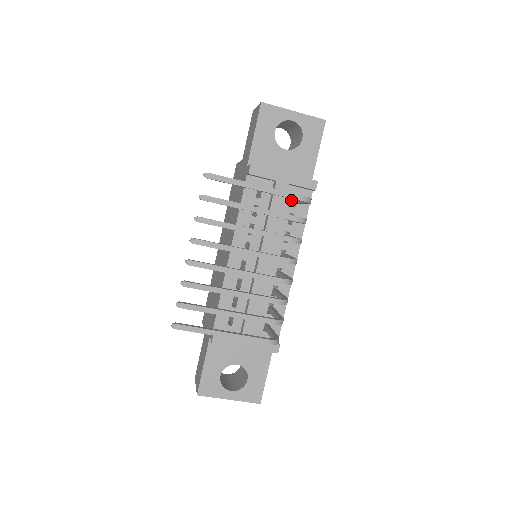
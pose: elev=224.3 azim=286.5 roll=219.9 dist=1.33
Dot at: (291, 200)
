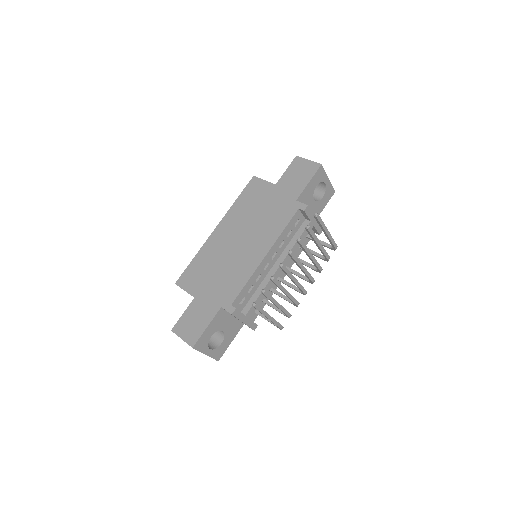
Dot at: occluded
